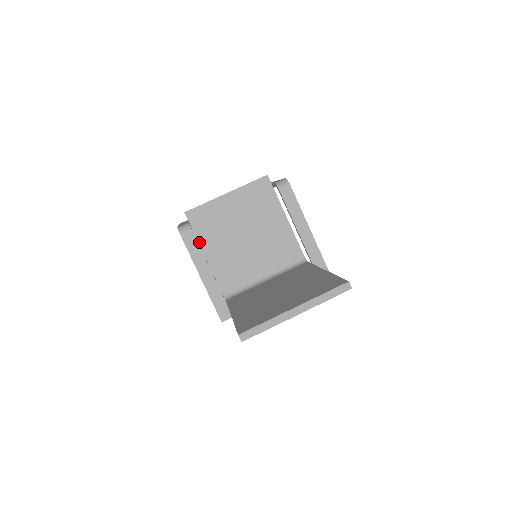
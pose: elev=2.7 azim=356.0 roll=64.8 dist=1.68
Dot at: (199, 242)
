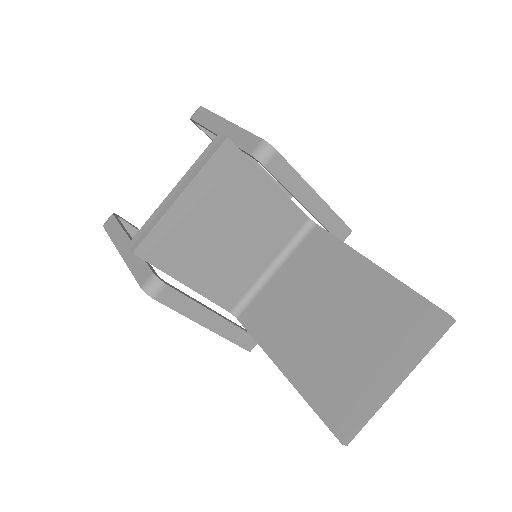
Dot at: (172, 276)
